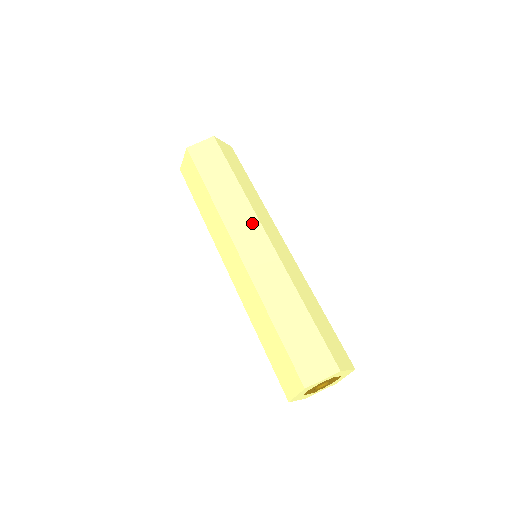
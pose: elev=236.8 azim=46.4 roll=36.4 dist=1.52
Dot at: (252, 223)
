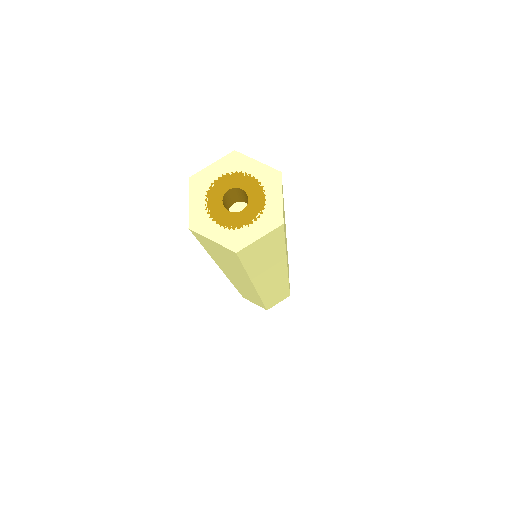
Dot at: occluded
